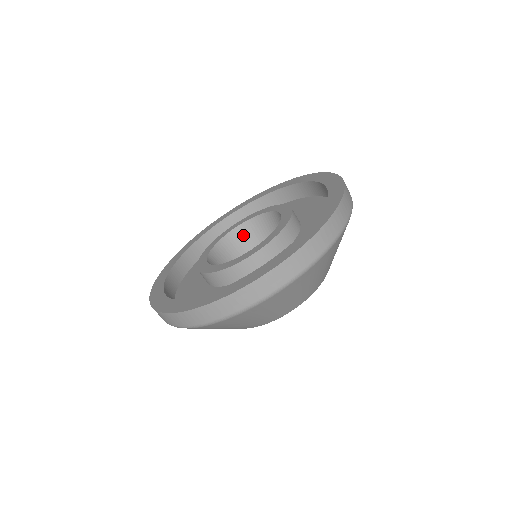
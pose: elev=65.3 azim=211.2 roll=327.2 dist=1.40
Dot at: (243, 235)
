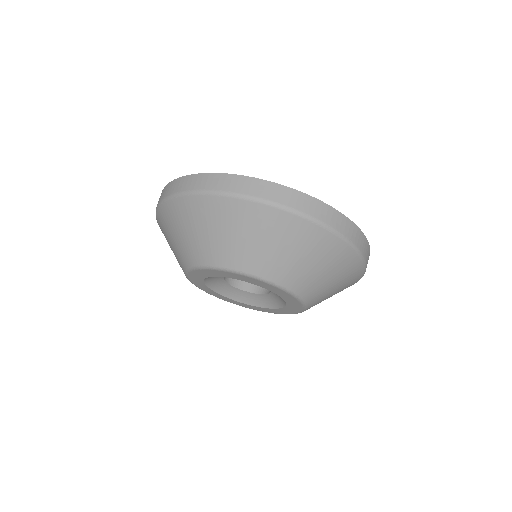
Dot at: occluded
